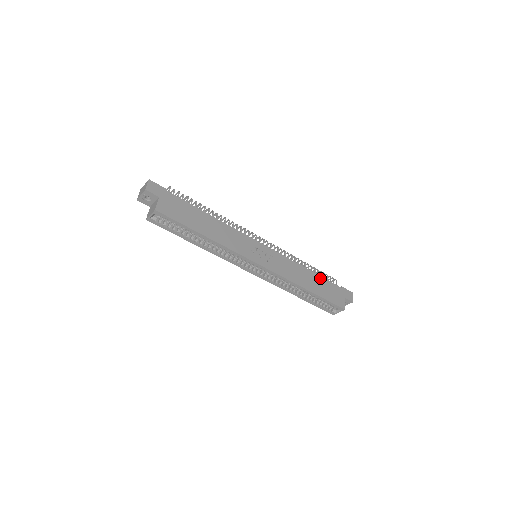
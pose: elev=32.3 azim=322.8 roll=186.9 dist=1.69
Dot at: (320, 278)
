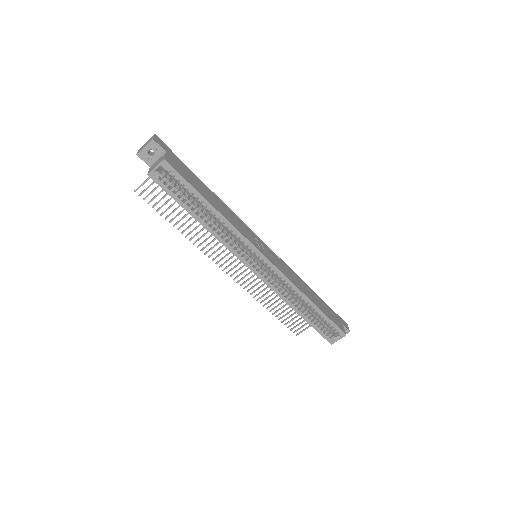
Dot at: (318, 297)
